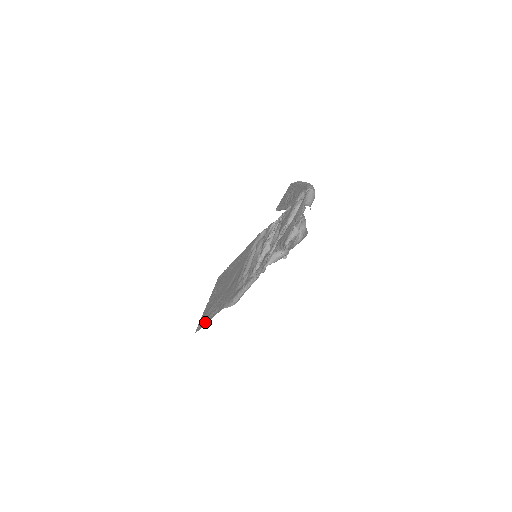
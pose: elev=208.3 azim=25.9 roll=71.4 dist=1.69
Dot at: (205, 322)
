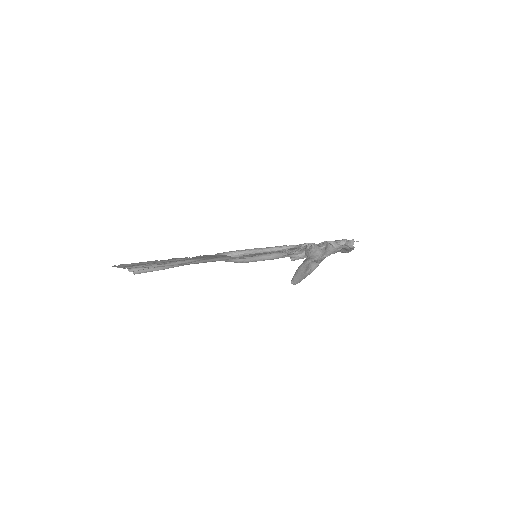
Dot at: (147, 261)
